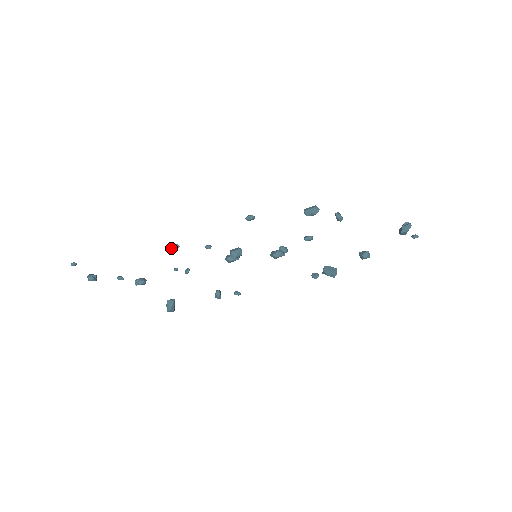
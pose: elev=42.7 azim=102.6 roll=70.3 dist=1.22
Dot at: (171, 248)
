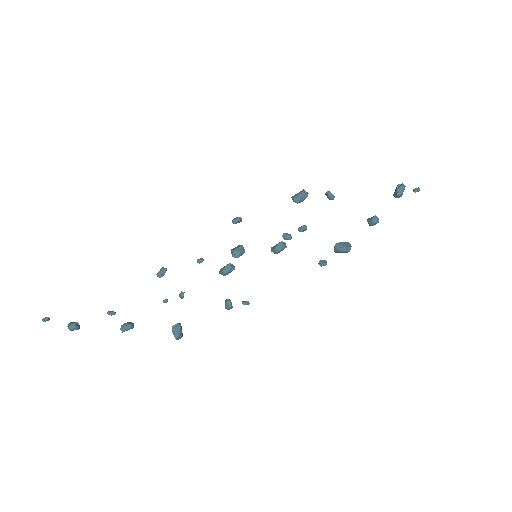
Dot at: (157, 274)
